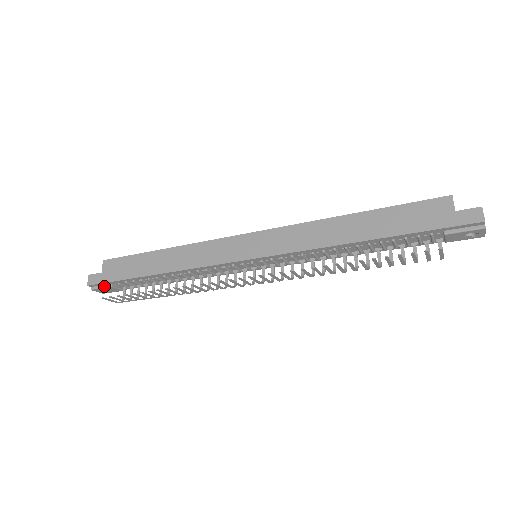
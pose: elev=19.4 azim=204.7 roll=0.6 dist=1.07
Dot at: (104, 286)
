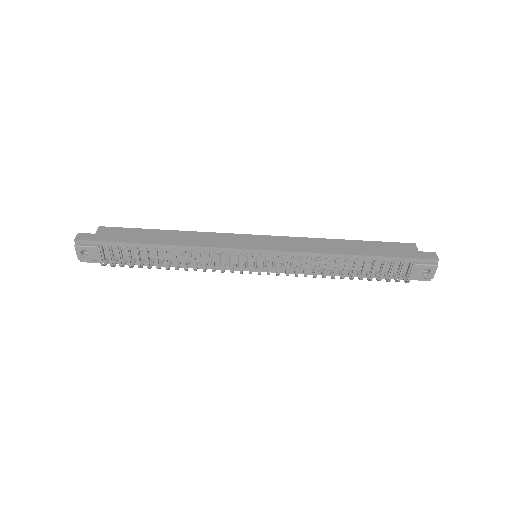
Dot at: (92, 245)
